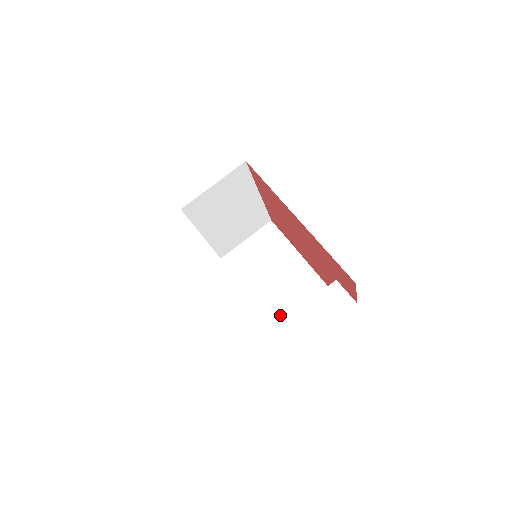
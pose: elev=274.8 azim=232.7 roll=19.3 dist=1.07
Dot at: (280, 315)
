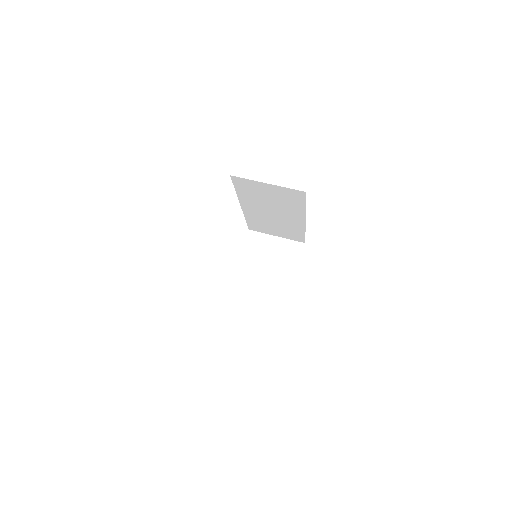
Dot at: occluded
